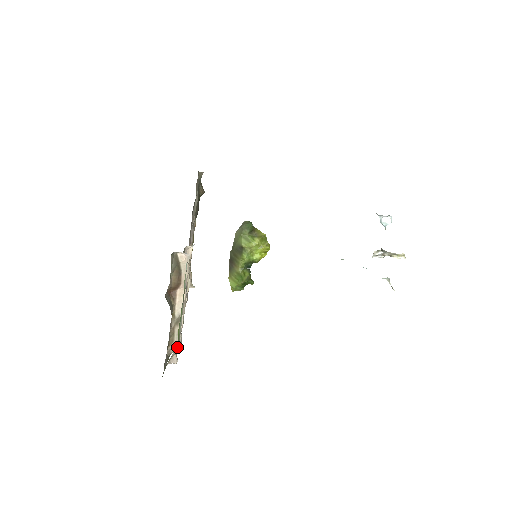
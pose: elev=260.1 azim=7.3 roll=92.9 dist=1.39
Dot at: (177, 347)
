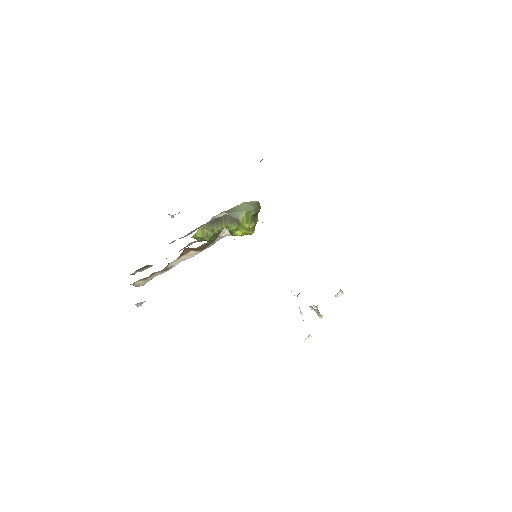
Dot at: occluded
